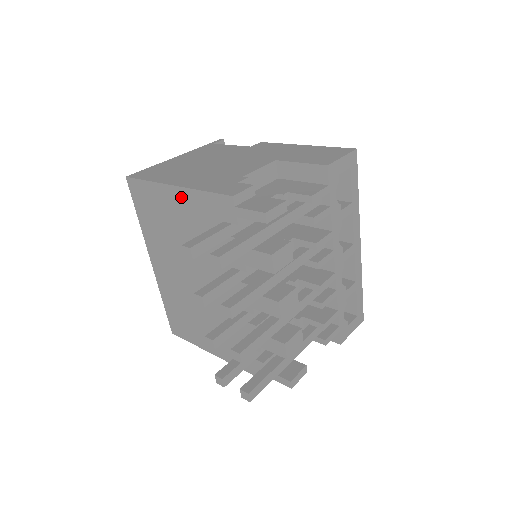
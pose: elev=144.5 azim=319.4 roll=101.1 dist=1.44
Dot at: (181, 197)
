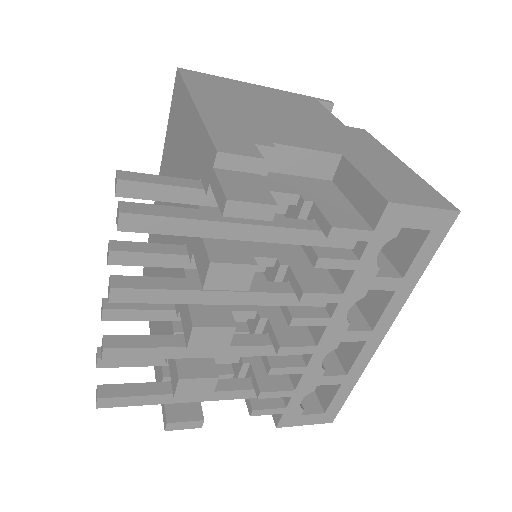
Dot at: (192, 121)
